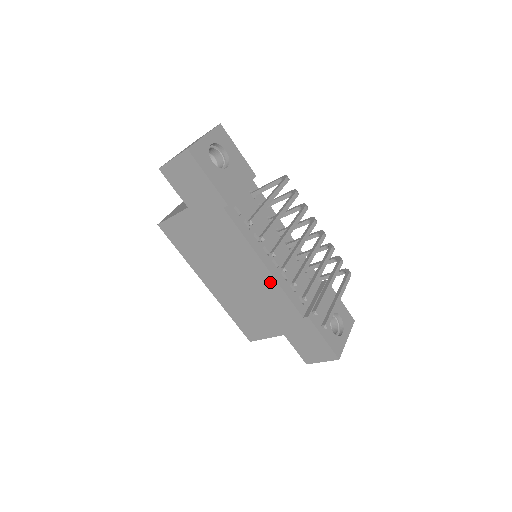
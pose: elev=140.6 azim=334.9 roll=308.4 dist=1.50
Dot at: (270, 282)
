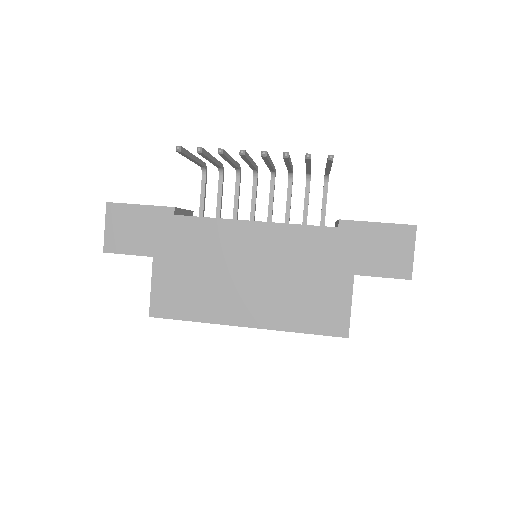
Dot at: (276, 232)
